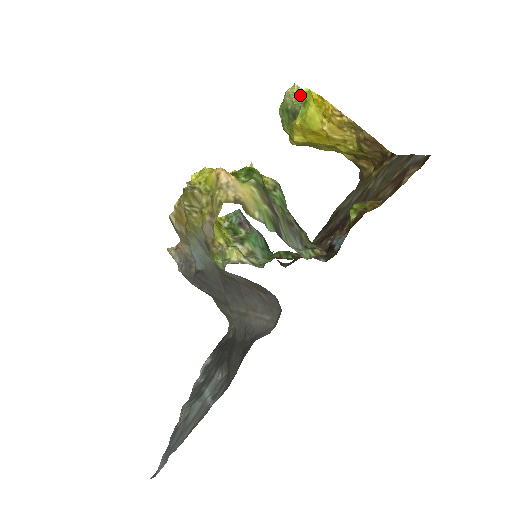
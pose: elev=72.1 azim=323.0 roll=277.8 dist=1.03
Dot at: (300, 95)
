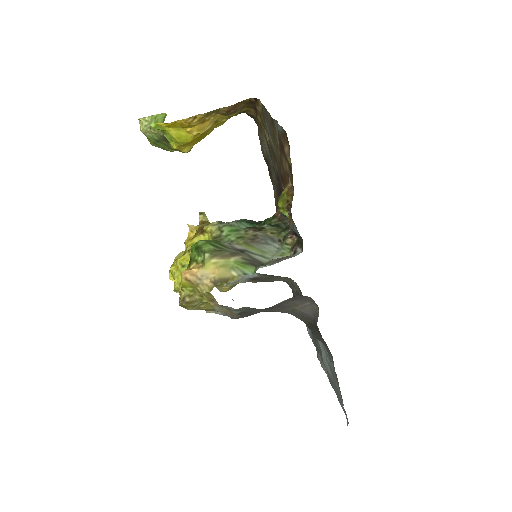
Dot at: occluded
